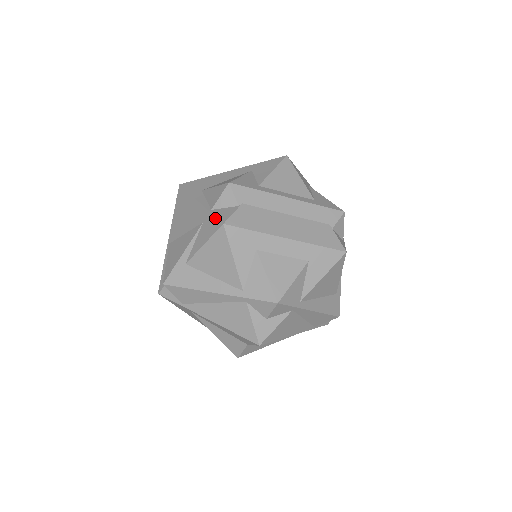
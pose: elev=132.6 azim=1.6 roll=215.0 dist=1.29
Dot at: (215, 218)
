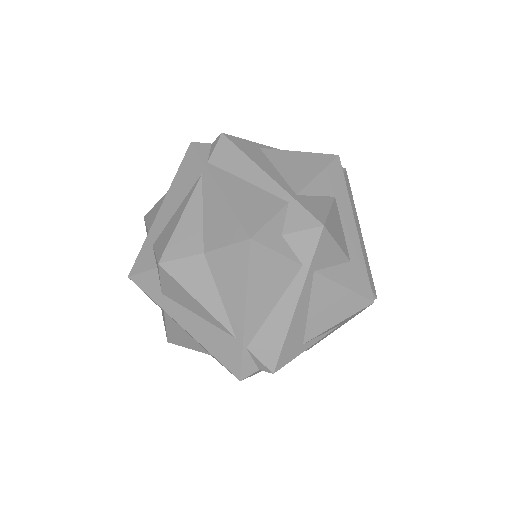
Dot at: occluded
